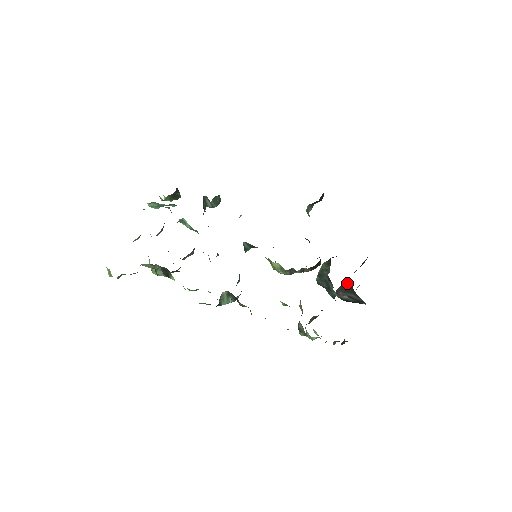
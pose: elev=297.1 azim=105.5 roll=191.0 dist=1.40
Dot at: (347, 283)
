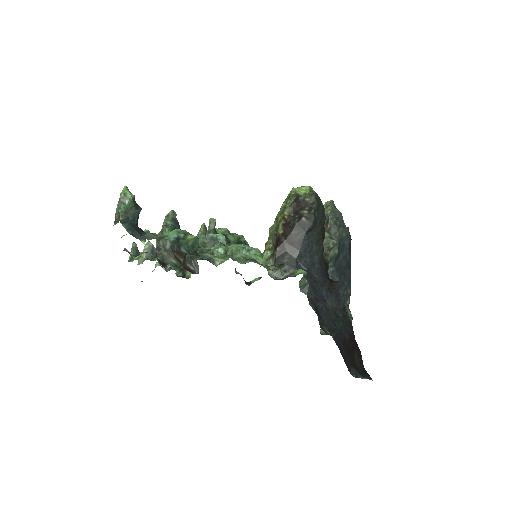
Dot at: occluded
